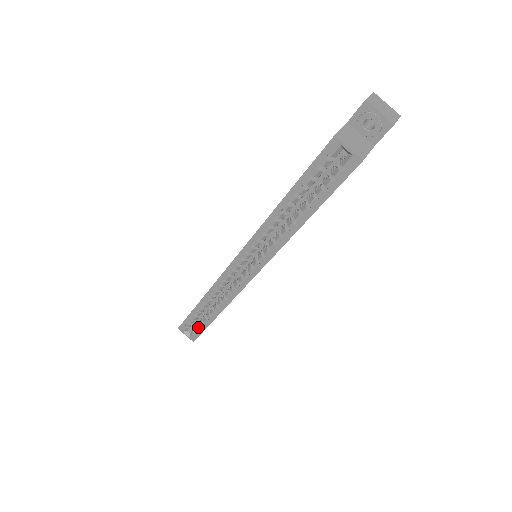
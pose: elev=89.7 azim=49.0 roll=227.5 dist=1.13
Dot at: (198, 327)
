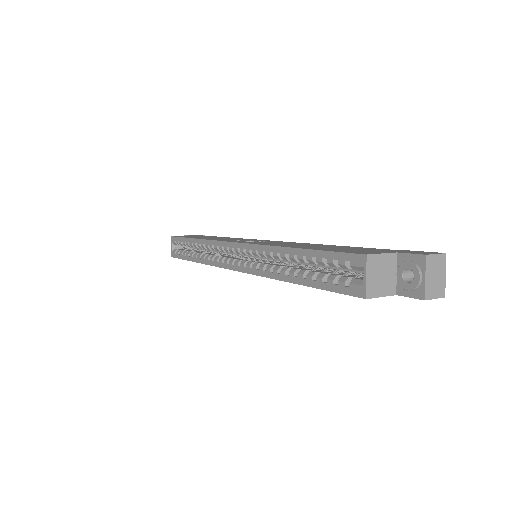
Dot at: (181, 252)
